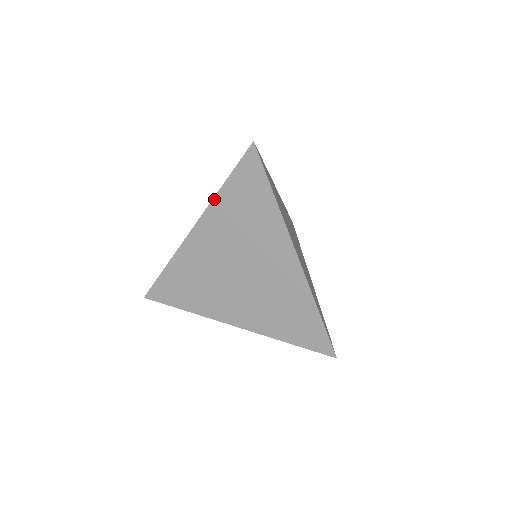
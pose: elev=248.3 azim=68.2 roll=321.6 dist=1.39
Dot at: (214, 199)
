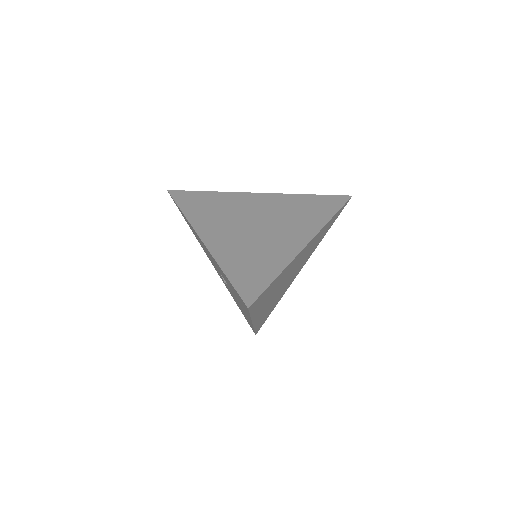
Dot at: (294, 194)
